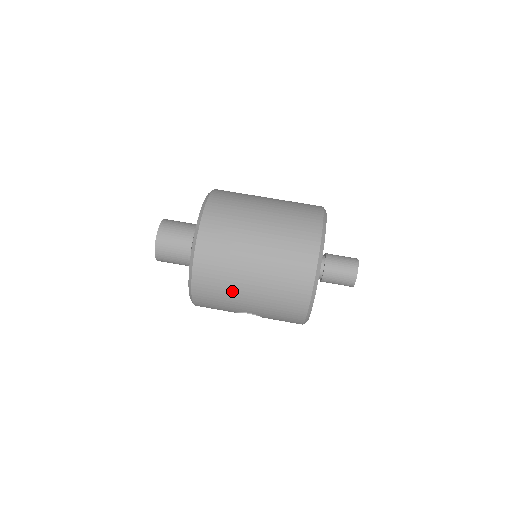
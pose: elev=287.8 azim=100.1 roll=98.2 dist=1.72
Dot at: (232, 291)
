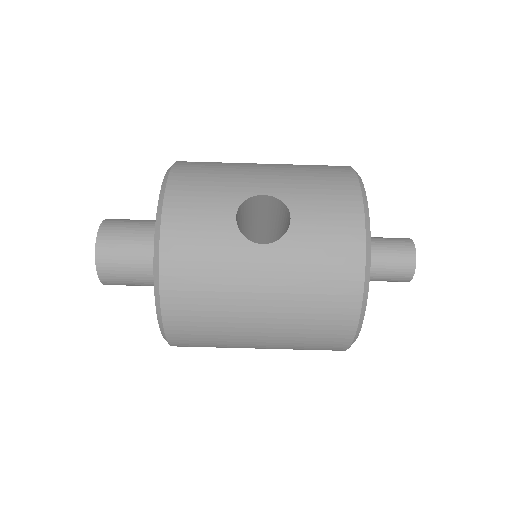
Dot at: occluded
